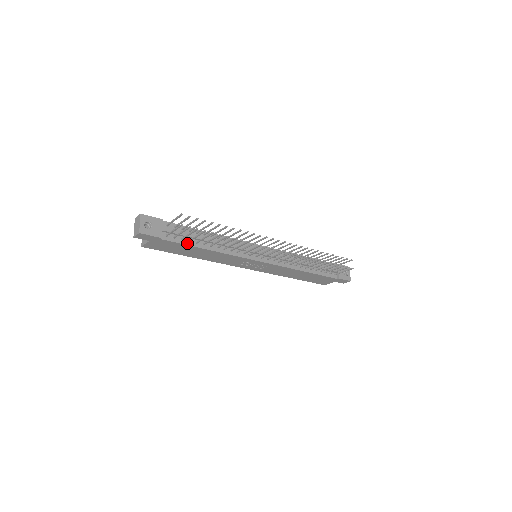
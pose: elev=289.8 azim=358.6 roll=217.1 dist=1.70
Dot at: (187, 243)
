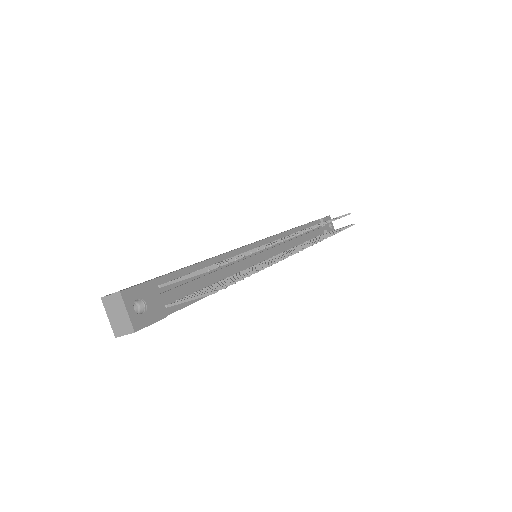
Dot at: occluded
